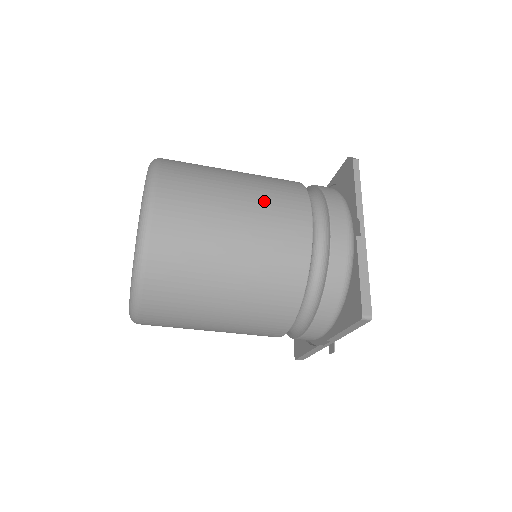
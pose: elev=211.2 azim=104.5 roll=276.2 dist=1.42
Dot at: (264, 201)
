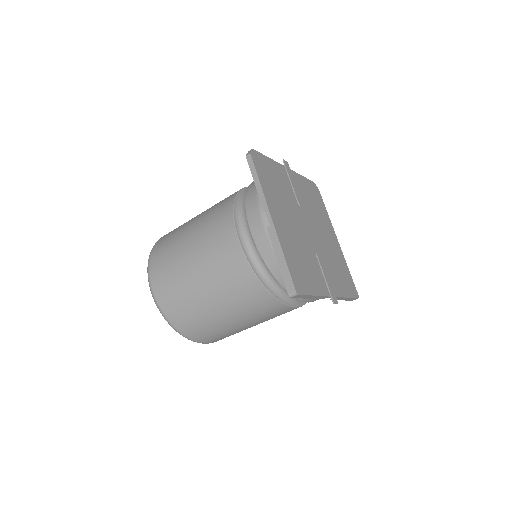
Dot at: (204, 241)
